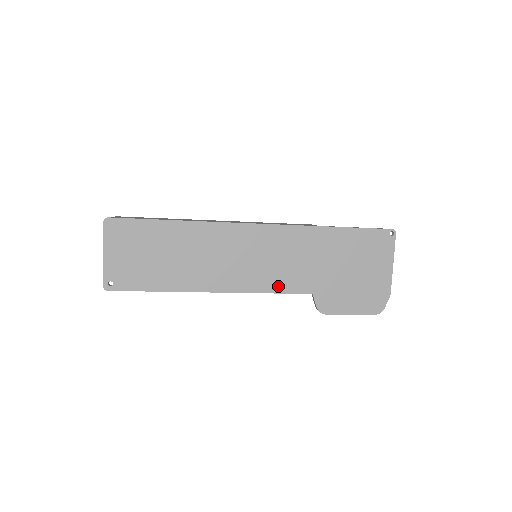
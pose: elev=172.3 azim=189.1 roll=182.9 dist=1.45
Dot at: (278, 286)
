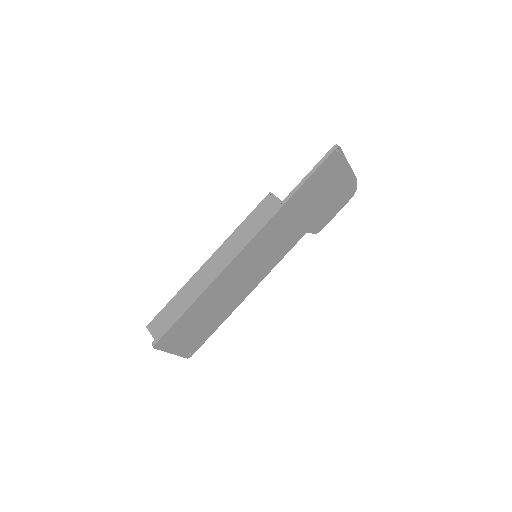
Dot at: (283, 253)
